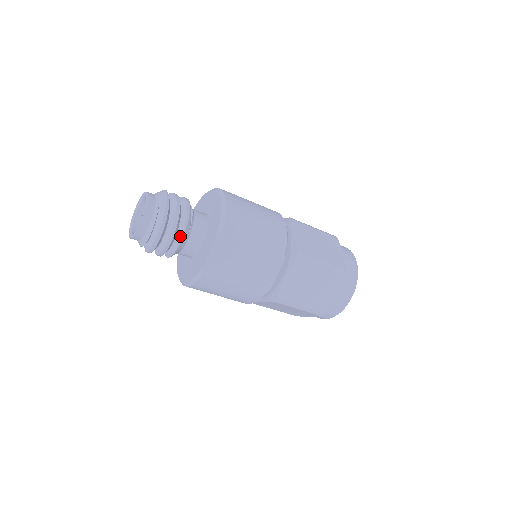
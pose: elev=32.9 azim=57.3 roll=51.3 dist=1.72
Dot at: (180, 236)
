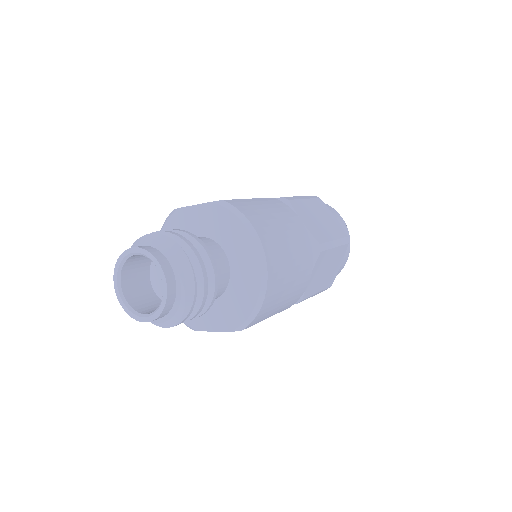
Dot at: occluded
